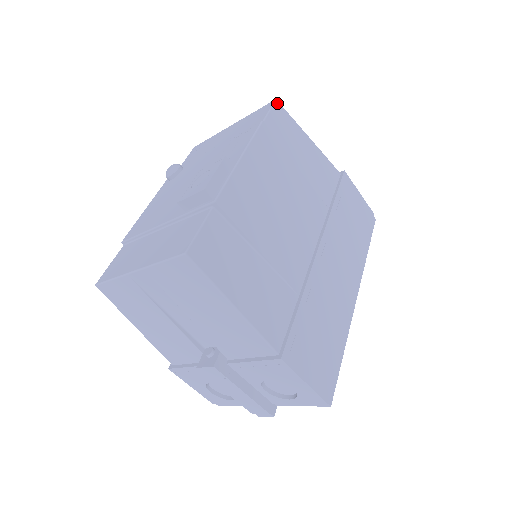
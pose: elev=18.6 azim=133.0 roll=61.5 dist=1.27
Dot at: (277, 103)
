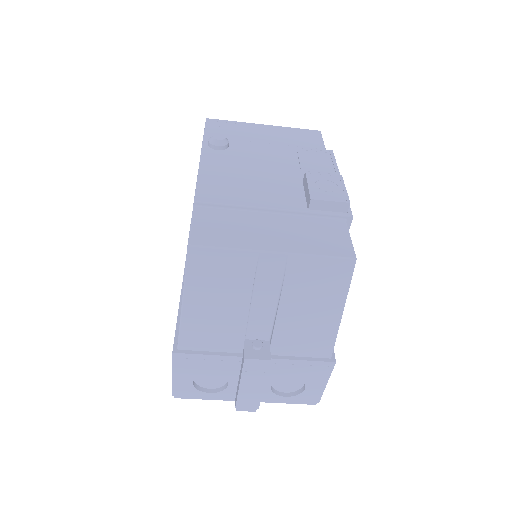
Dot at: (321, 134)
